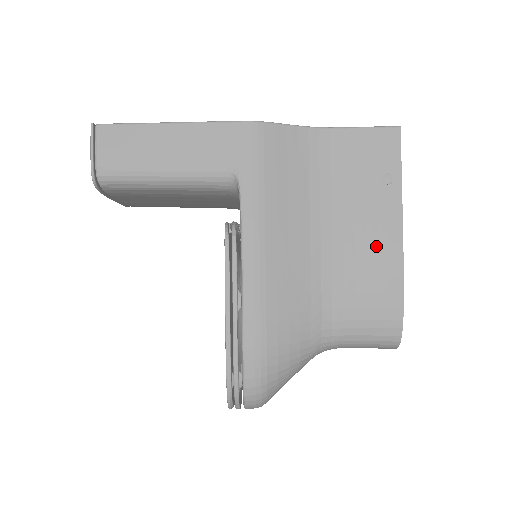
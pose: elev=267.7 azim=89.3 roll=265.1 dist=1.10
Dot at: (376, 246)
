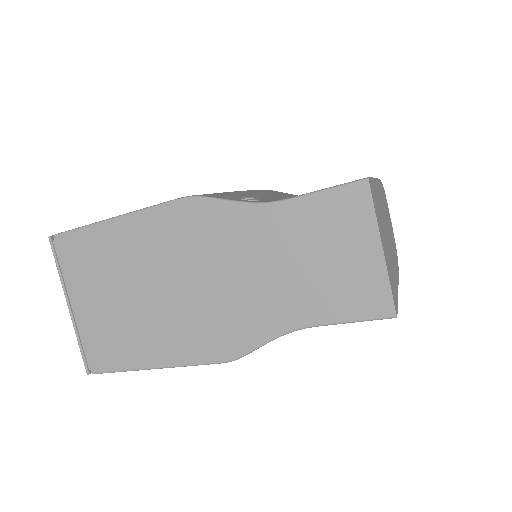
Dot at: occluded
